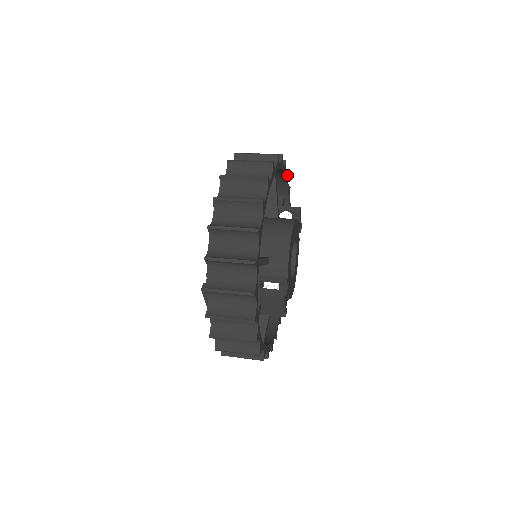
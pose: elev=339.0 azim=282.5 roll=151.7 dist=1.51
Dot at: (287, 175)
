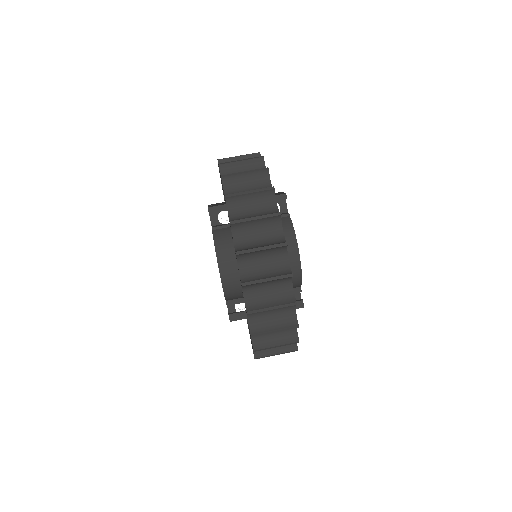
Dot at: (265, 166)
